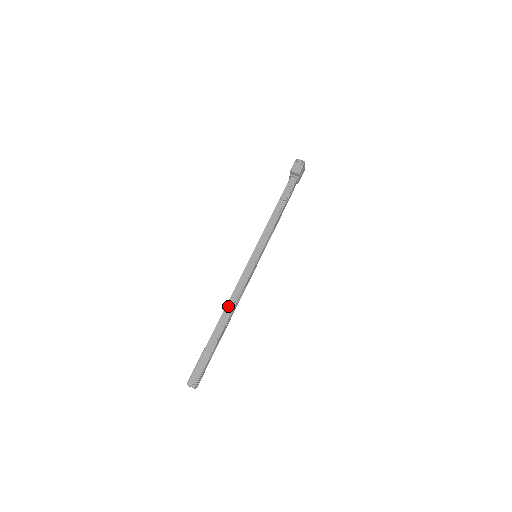
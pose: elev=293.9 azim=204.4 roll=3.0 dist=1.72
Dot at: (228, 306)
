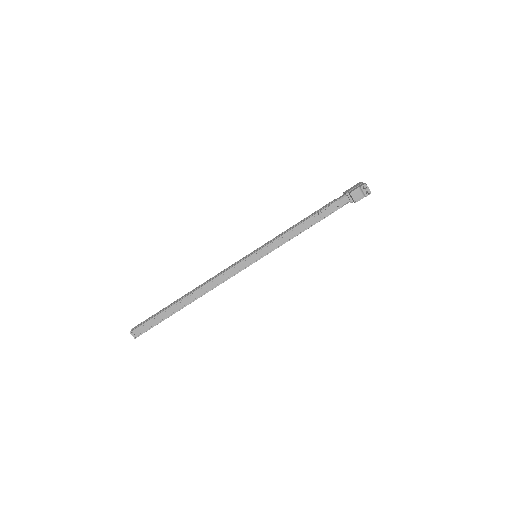
Dot at: (202, 289)
